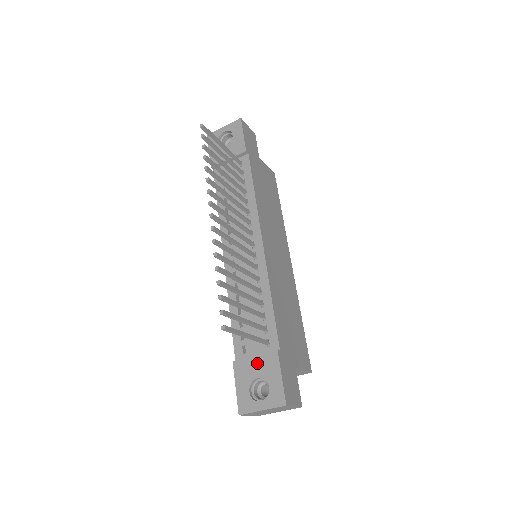
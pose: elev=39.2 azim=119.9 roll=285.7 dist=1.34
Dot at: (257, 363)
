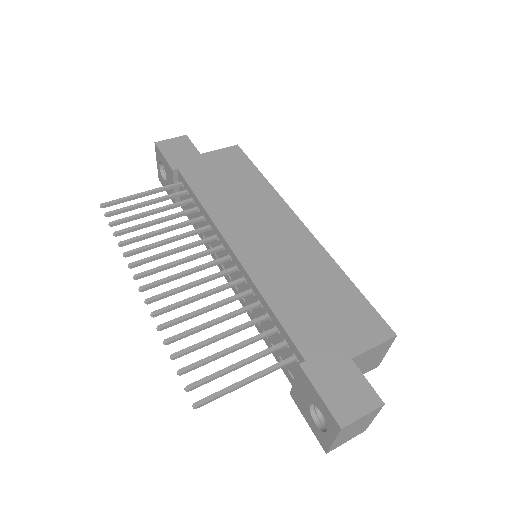
Dot at: (299, 388)
